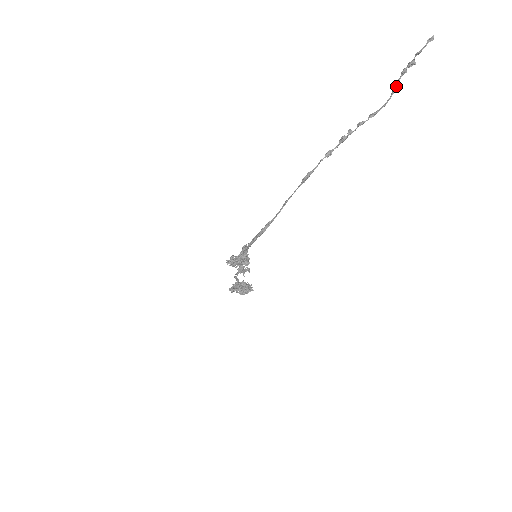
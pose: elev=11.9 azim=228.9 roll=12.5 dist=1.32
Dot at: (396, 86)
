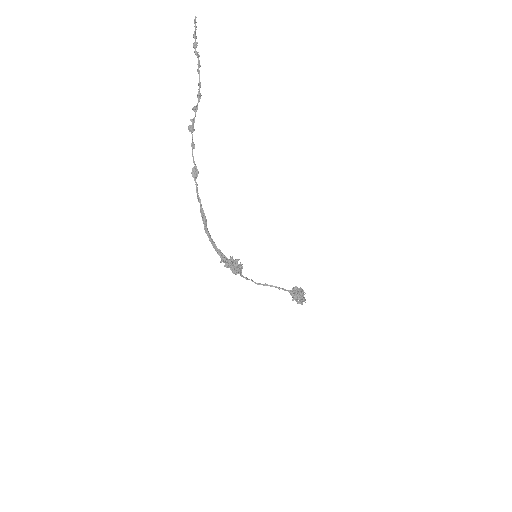
Dot at: (199, 66)
